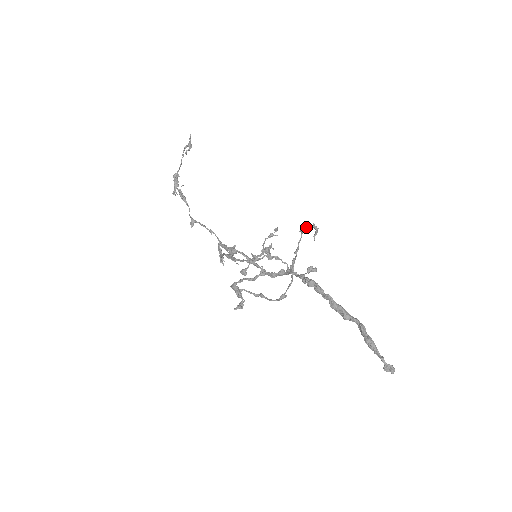
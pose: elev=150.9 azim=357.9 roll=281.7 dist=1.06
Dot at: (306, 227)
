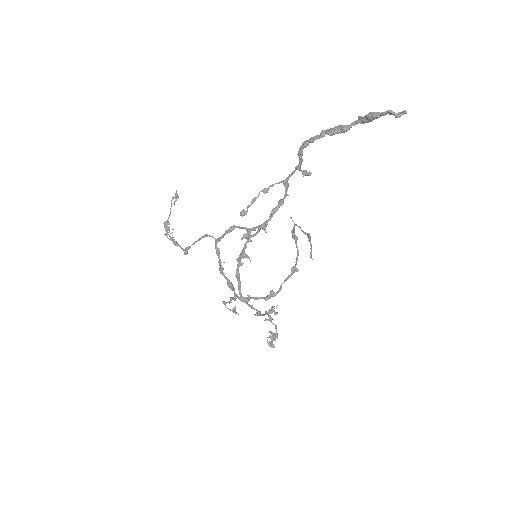
Dot at: (297, 225)
